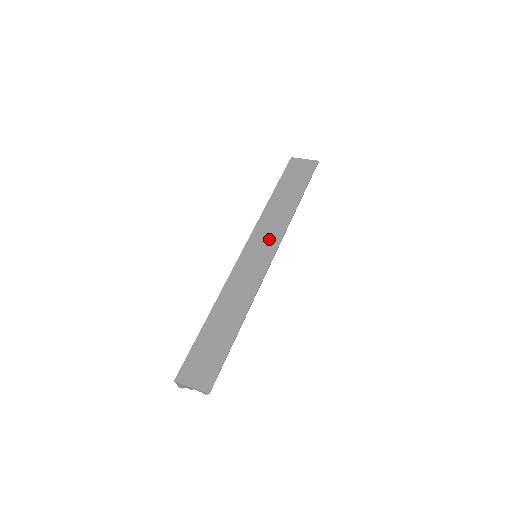
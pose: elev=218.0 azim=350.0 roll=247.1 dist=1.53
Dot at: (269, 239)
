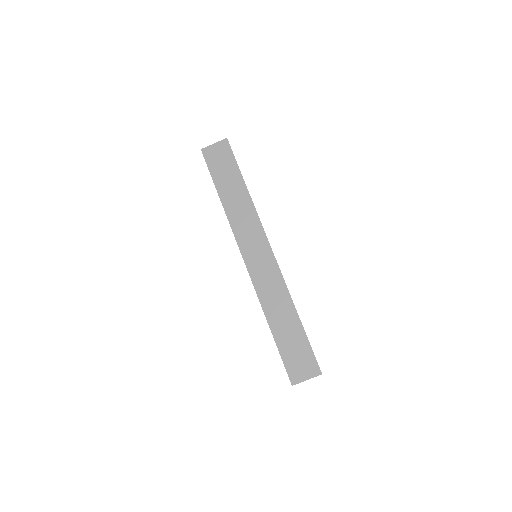
Dot at: (254, 236)
